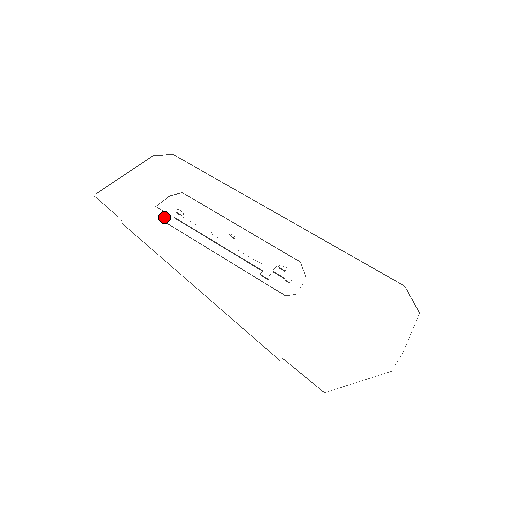
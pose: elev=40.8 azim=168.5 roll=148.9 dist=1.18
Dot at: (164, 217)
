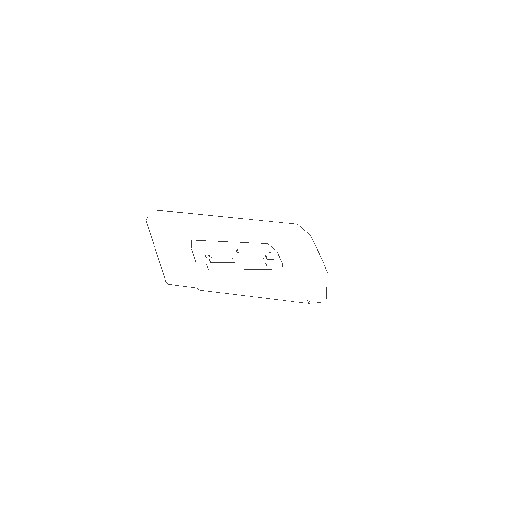
Dot at: occluded
